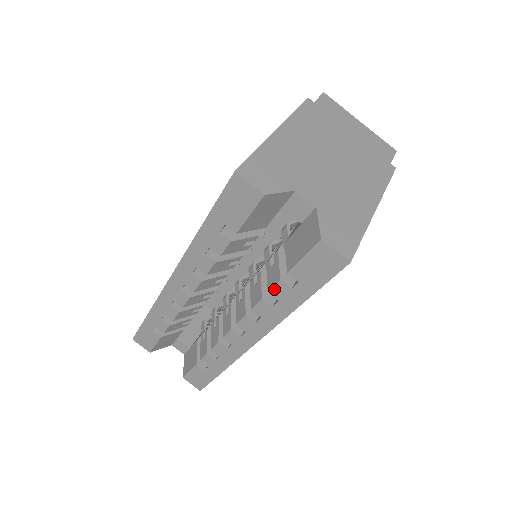
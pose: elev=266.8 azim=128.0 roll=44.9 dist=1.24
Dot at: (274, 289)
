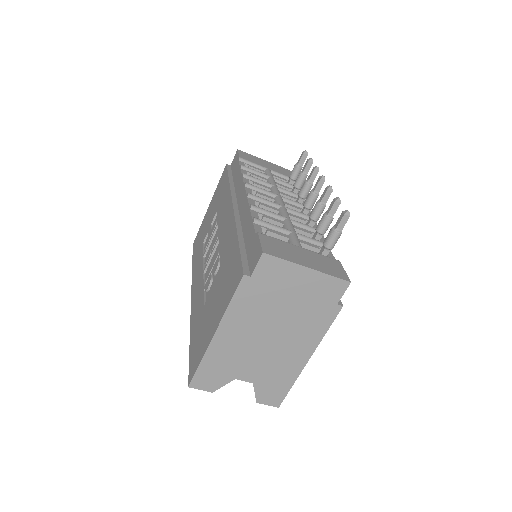
Dot at: occluded
